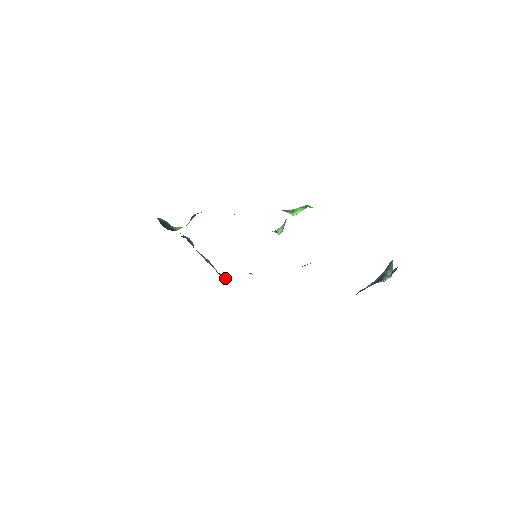
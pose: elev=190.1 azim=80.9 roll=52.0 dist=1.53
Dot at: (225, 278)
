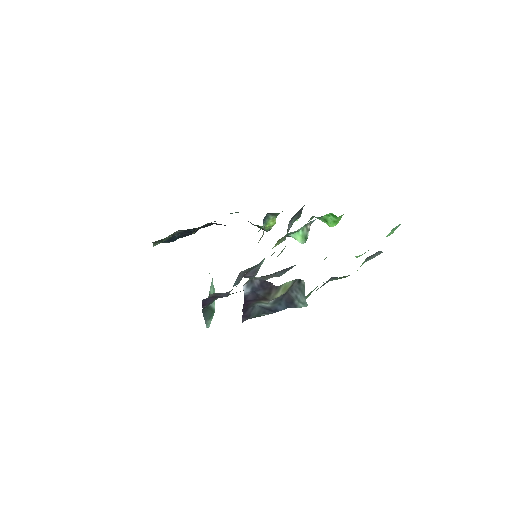
Dot at: occluded
